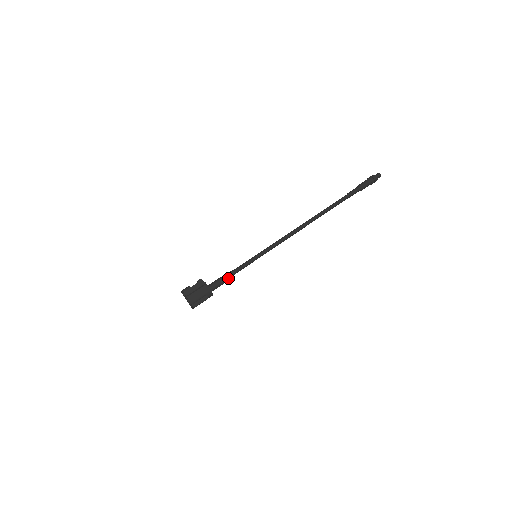
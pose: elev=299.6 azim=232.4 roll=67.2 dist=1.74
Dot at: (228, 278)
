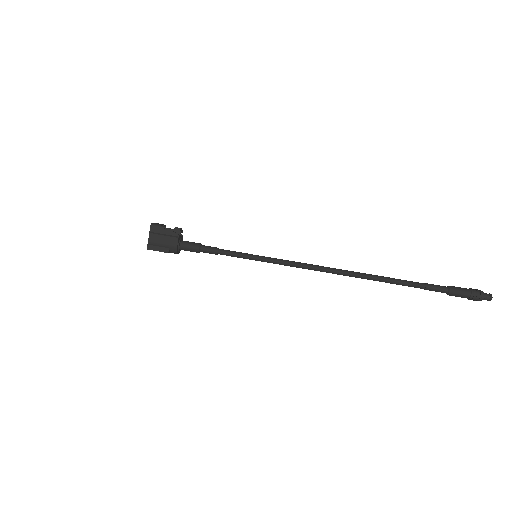
Dot at: (207, 251)
